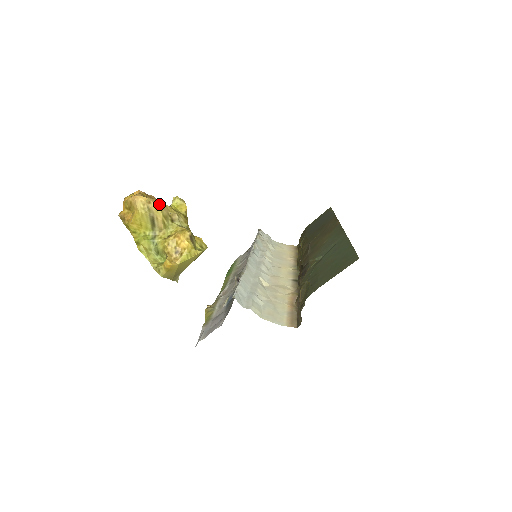
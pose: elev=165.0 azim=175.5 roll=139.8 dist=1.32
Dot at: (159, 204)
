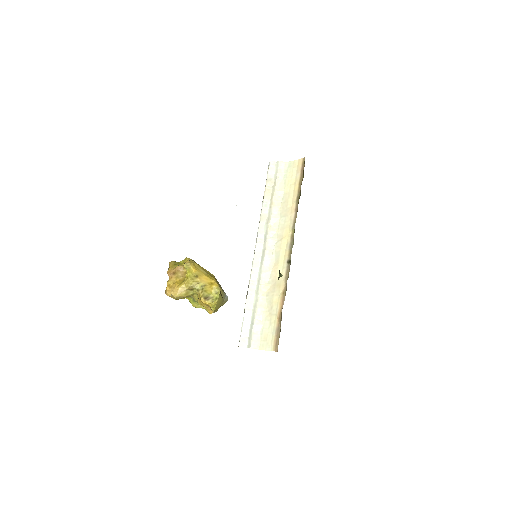
Dot at: (177, 293)
